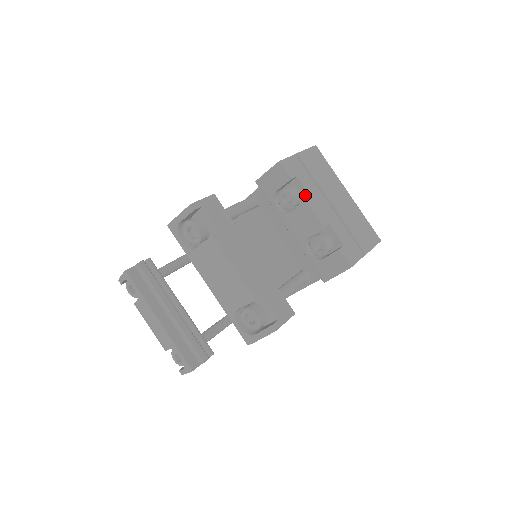
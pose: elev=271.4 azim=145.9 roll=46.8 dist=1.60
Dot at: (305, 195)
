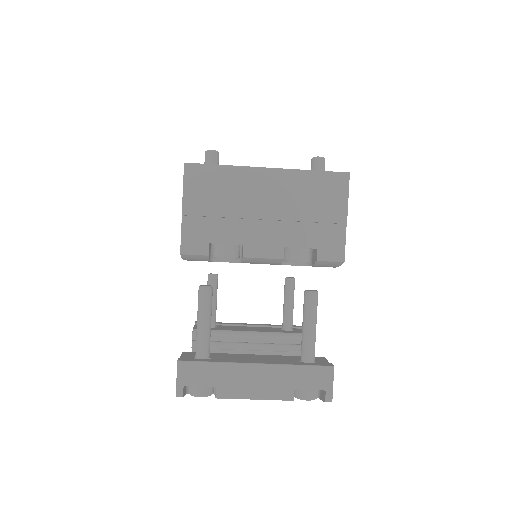
Dot at: (235, 245)
